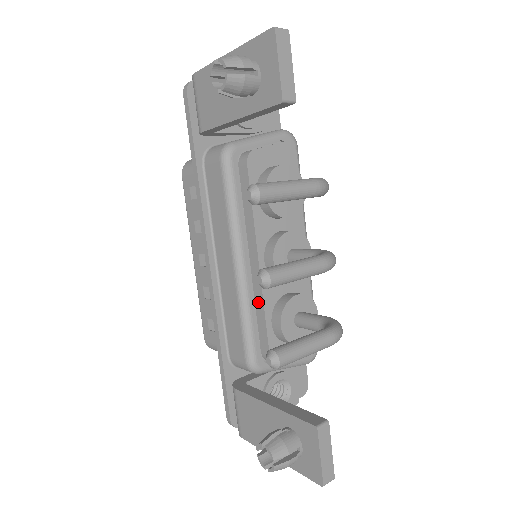
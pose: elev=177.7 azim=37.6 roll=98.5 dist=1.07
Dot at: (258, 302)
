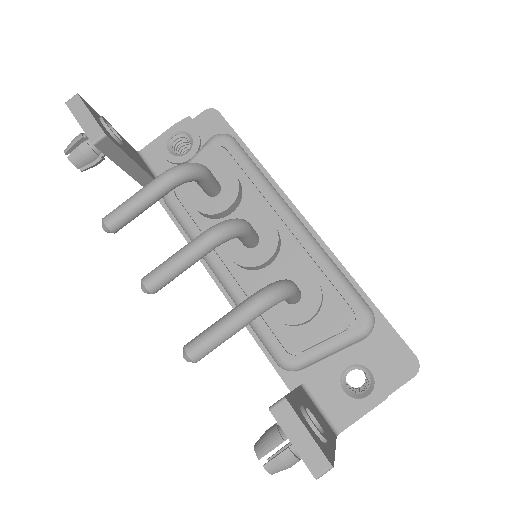
Dot at: occluded
